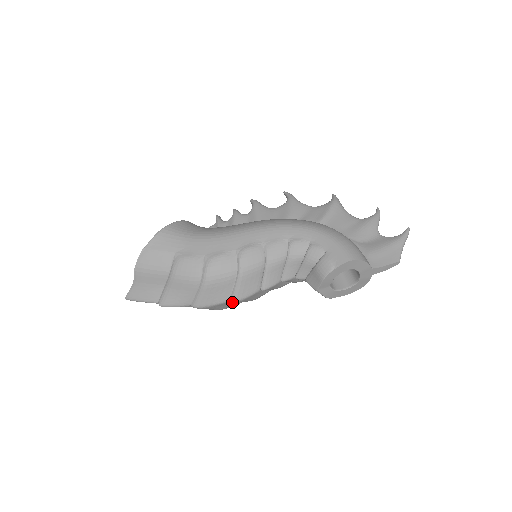
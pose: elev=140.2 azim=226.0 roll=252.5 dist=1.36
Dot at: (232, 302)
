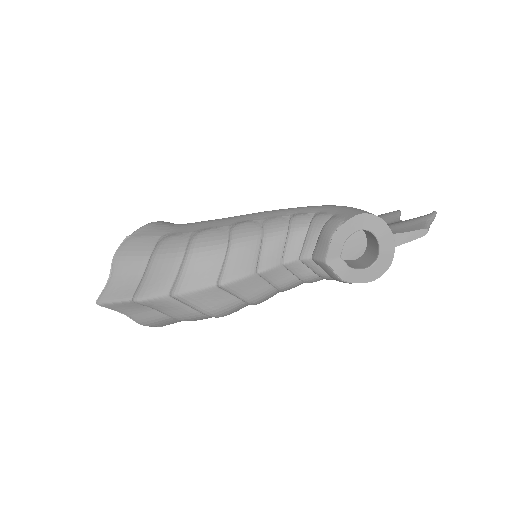
Dot at: (219, 285)
